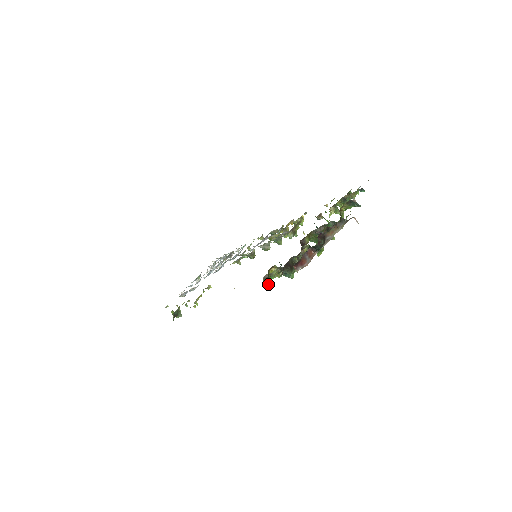
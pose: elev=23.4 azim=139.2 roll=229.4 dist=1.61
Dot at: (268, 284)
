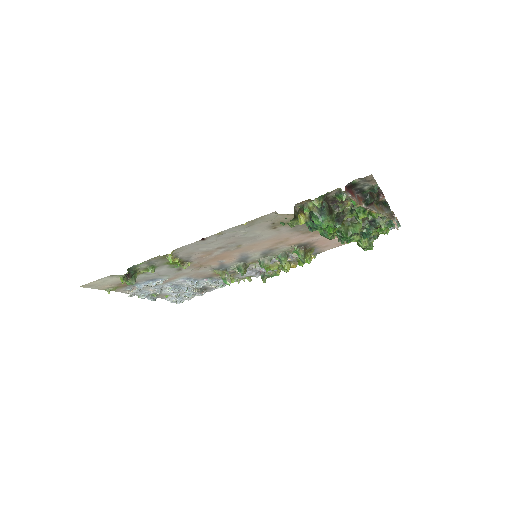
Dot at: (296, 218)
